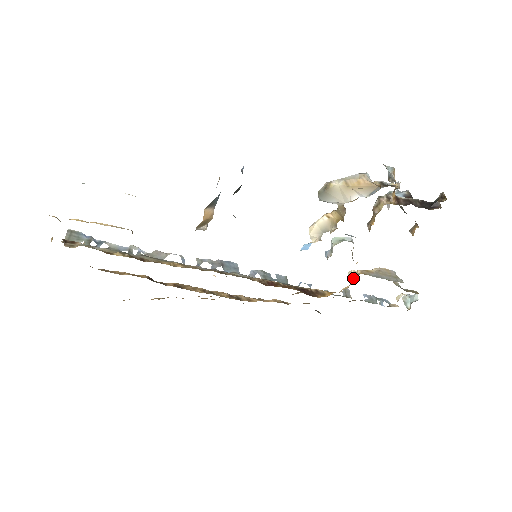
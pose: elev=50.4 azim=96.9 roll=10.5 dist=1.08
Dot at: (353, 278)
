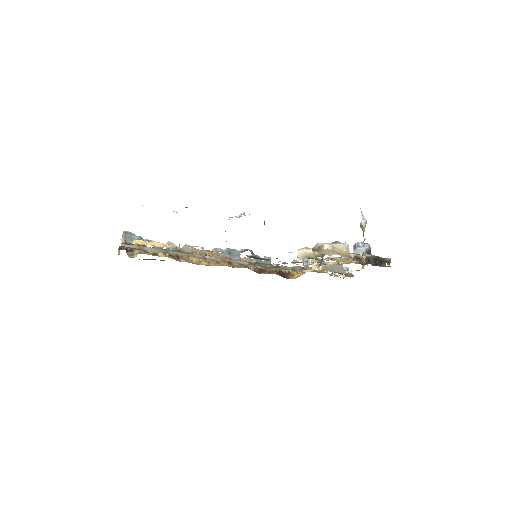
Dot at: (315, 269)
